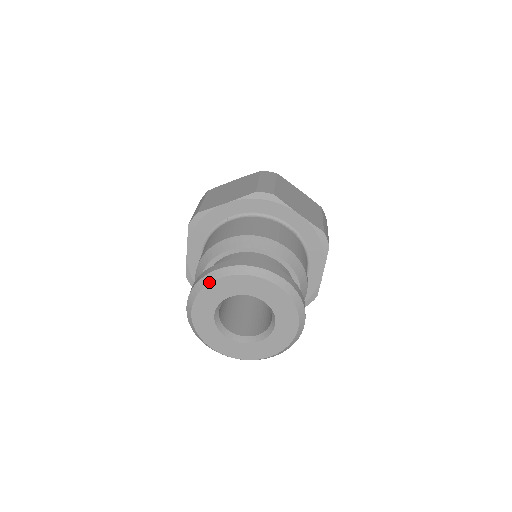
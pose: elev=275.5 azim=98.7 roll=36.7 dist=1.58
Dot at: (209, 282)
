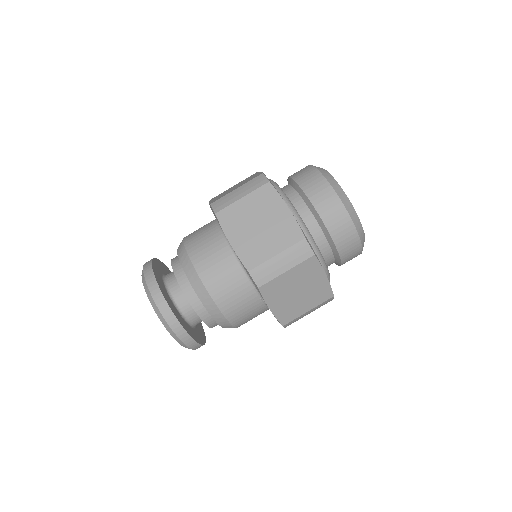
Dot at: (145, 290)
